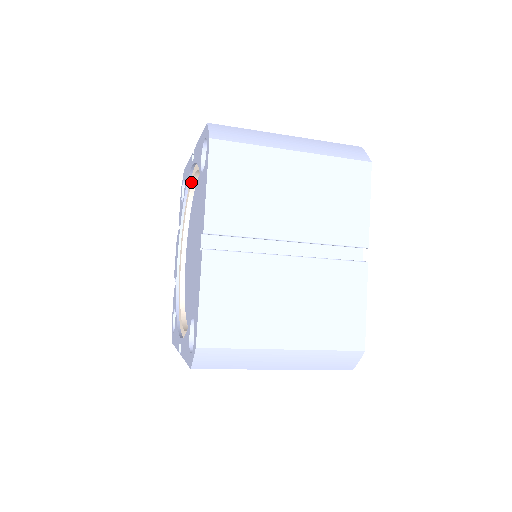
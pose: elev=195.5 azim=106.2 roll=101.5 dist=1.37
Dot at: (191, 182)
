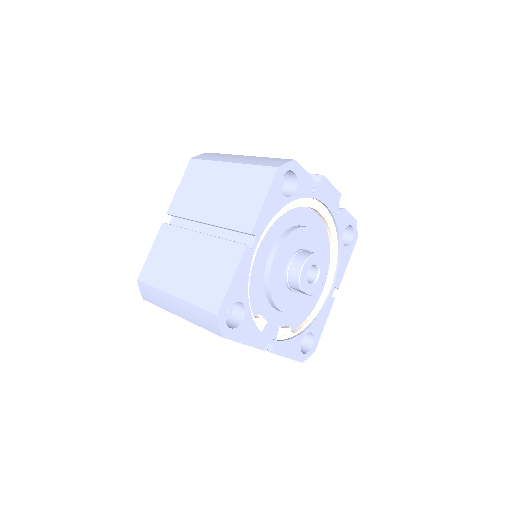
Dot at: occluded
